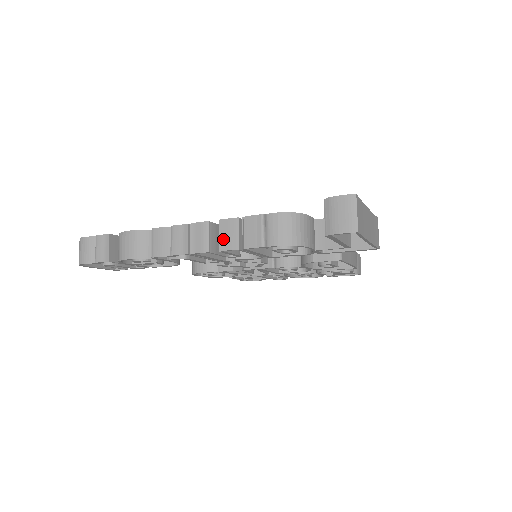
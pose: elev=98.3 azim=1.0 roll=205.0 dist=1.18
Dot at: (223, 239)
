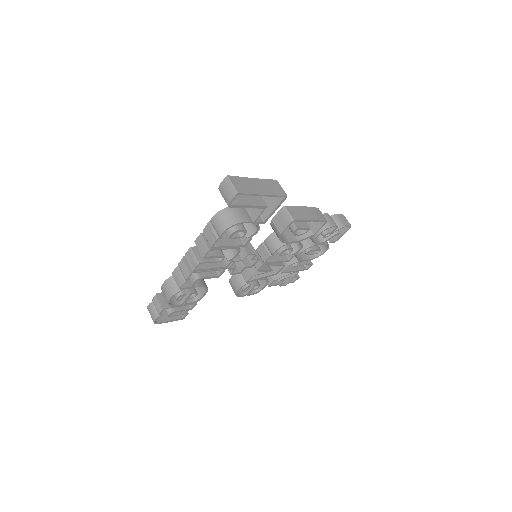
Dot at: (200, 250)
